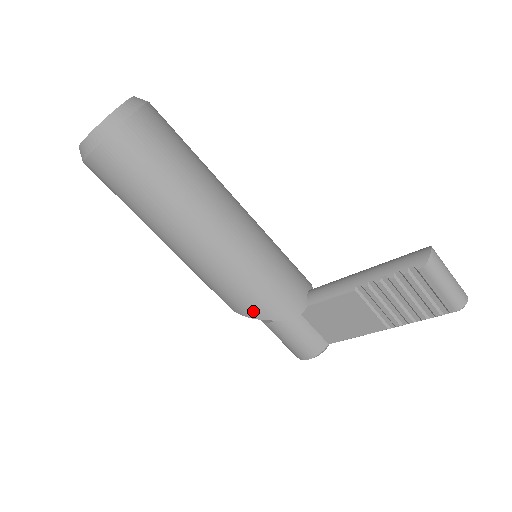
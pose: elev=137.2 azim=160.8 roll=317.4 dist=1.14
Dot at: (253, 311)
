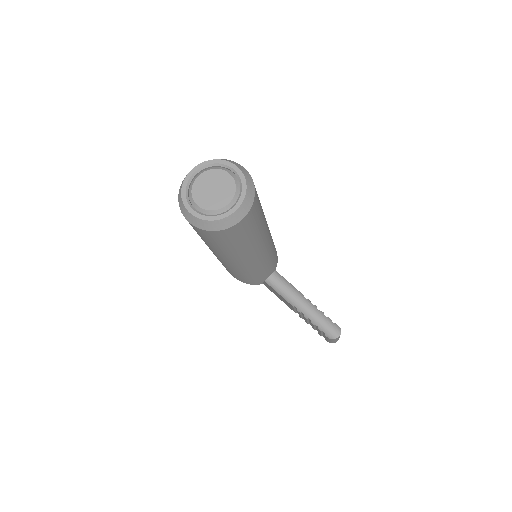
Dot at: (232, 275)
